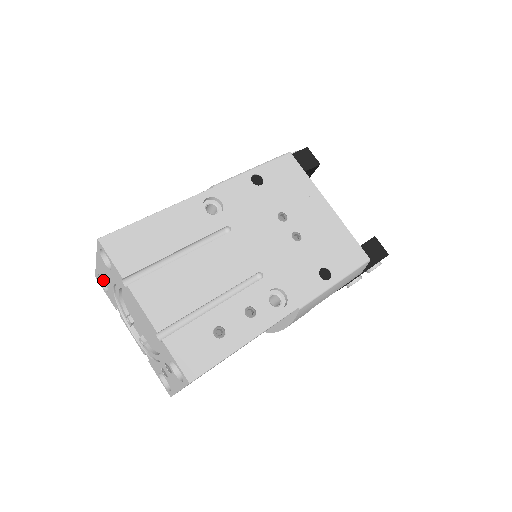
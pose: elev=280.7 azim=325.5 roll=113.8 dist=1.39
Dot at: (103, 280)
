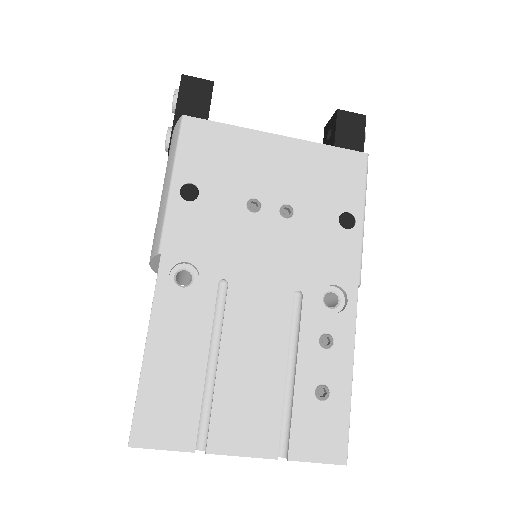
Dot at: occluded
